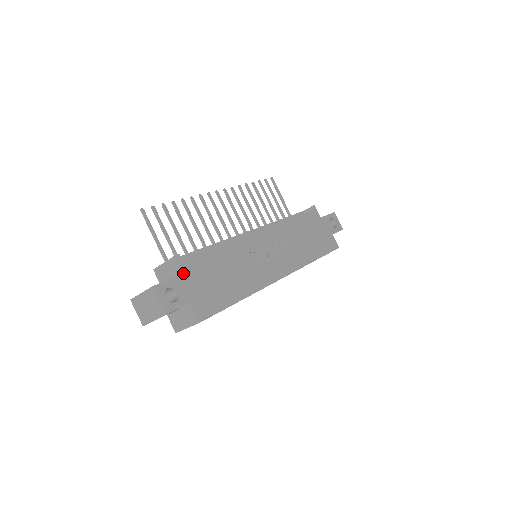
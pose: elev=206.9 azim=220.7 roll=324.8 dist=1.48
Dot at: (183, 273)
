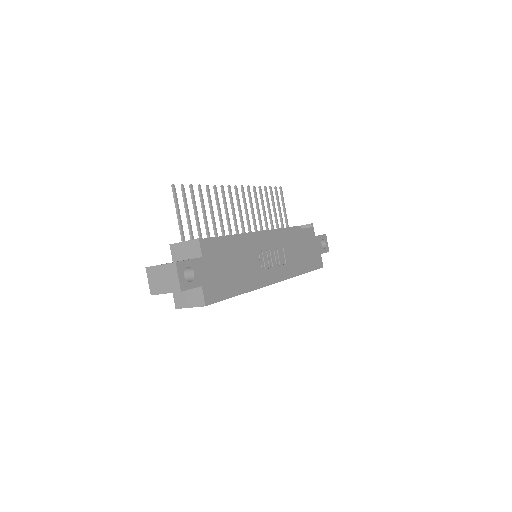
Dot at: (202, 256)
